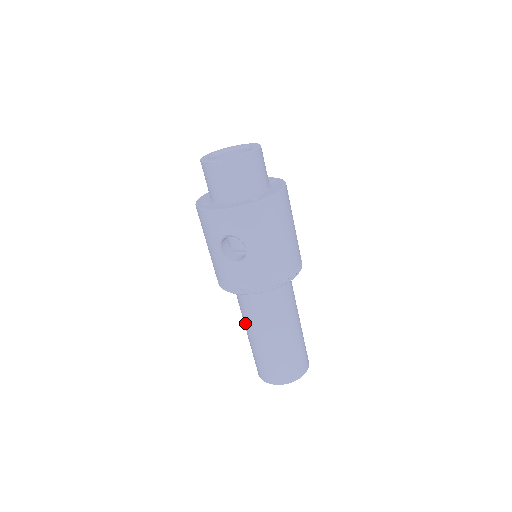
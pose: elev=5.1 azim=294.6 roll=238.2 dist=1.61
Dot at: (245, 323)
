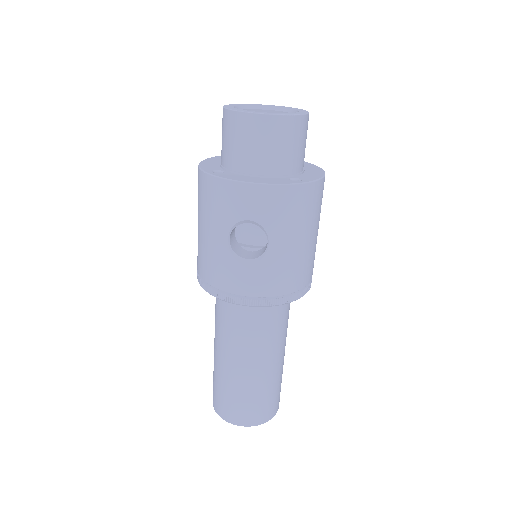
Dot at: (220, 342)
